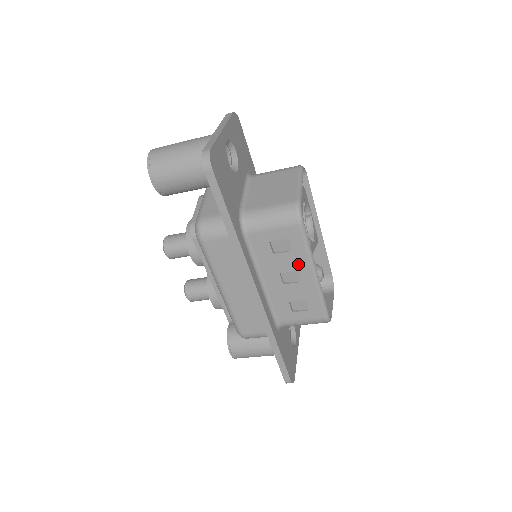
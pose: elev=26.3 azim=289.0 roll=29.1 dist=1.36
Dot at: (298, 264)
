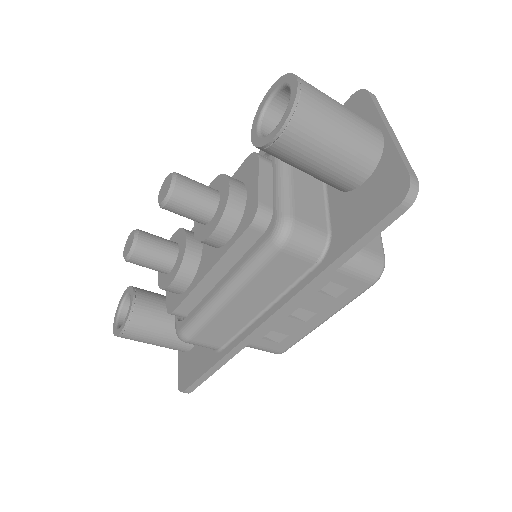
Dot at: (325, 309)
